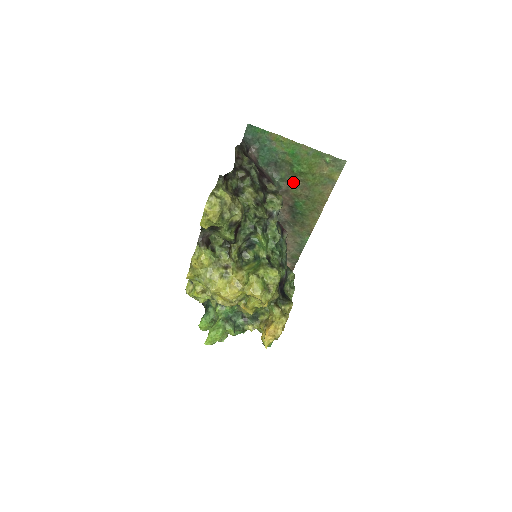
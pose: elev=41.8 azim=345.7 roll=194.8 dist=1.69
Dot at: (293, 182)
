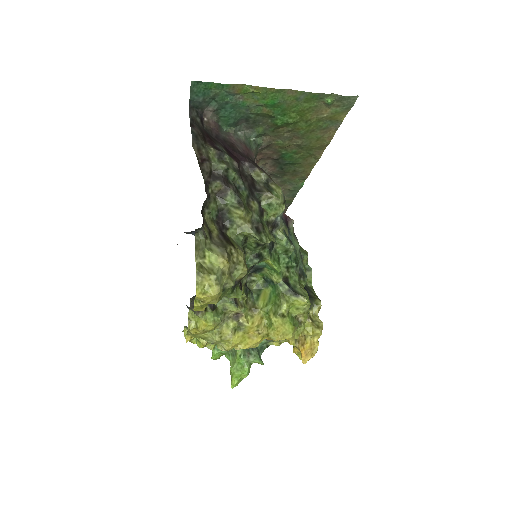
Dot at: (277, 135)
